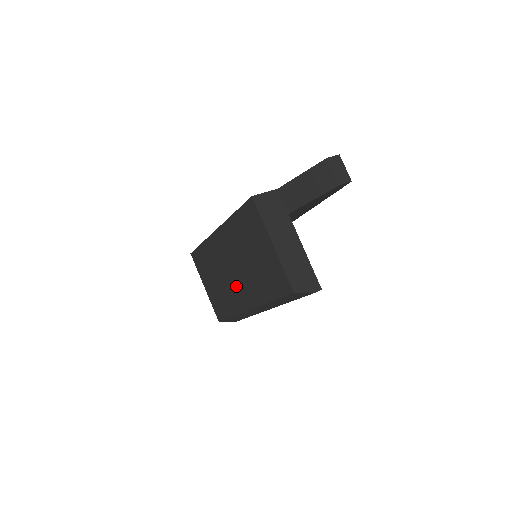
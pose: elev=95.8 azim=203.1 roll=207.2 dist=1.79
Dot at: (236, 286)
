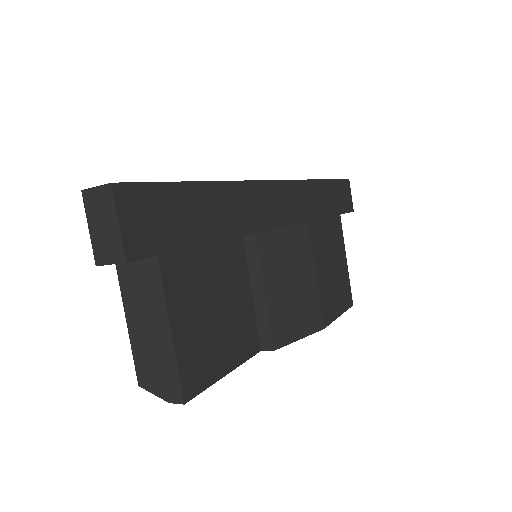
Dot at: occluded
